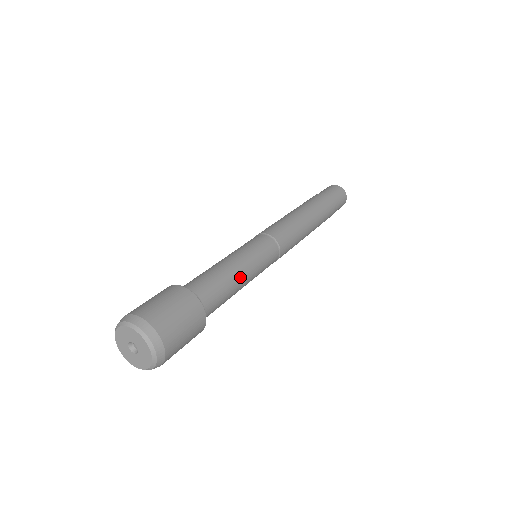
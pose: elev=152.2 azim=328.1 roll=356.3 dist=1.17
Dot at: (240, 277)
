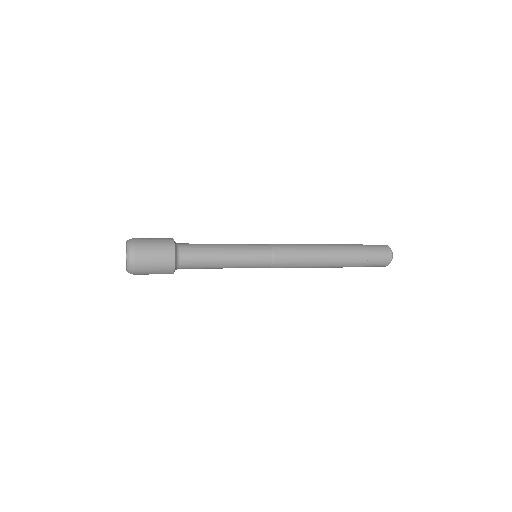
Dot at: (220, 245)
